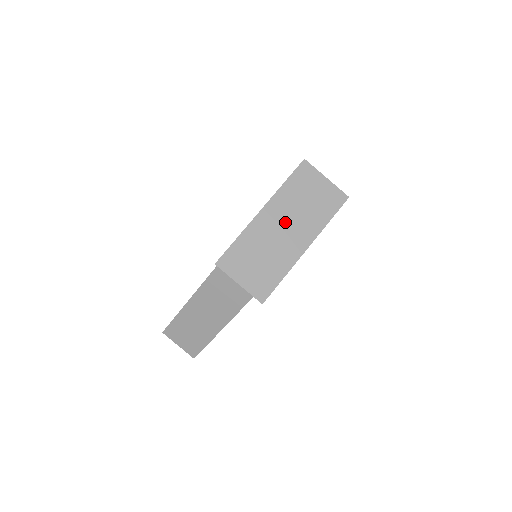
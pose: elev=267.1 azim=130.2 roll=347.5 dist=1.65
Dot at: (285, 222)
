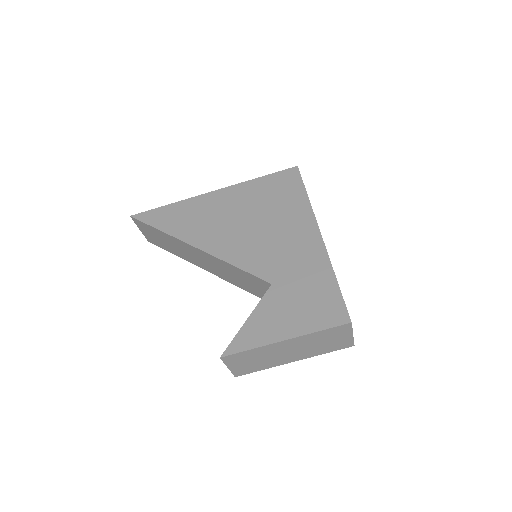
Dot at: (295, 349)
